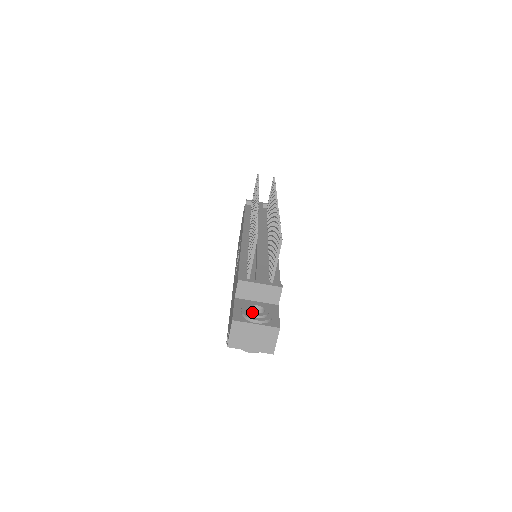
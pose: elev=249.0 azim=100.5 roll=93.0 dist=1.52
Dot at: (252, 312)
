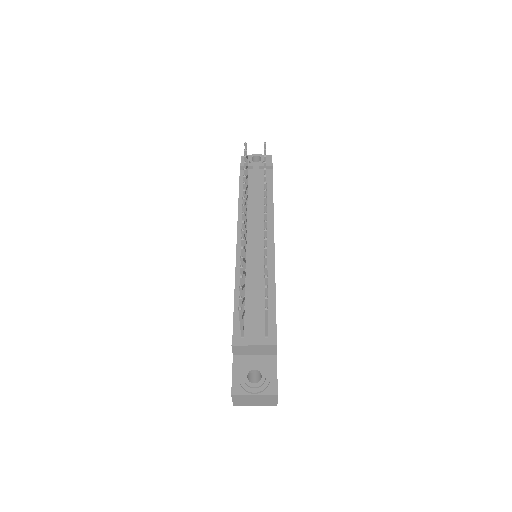
Dot at: (249, 383)
